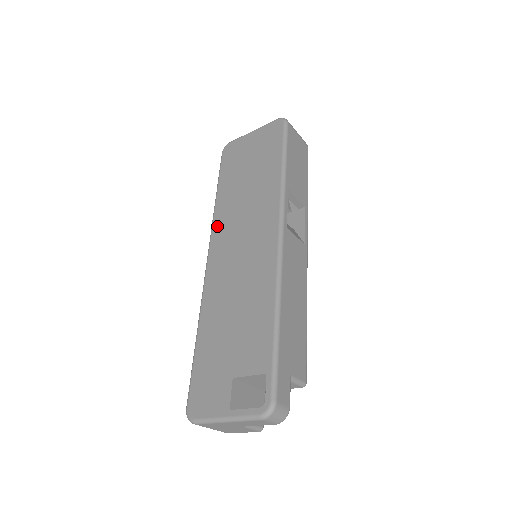
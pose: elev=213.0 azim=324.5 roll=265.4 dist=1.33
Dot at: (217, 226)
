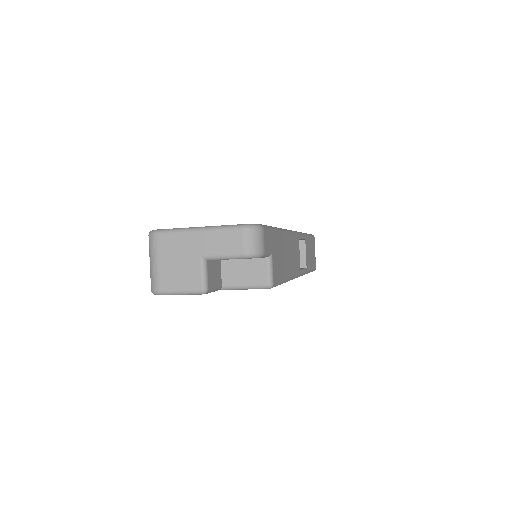
Dot at: occluded
